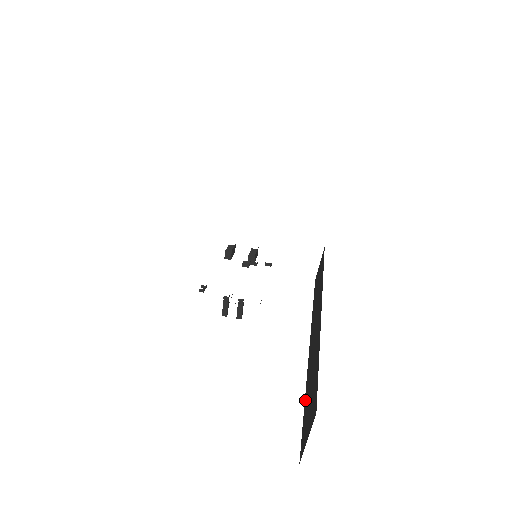
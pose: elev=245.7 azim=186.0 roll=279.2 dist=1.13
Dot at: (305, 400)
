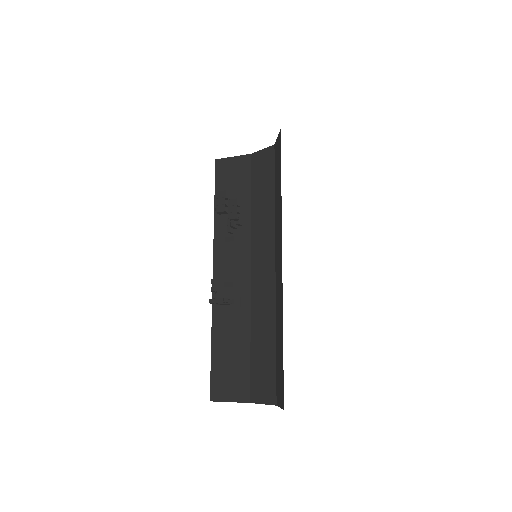
Dot at: (214, 345)
